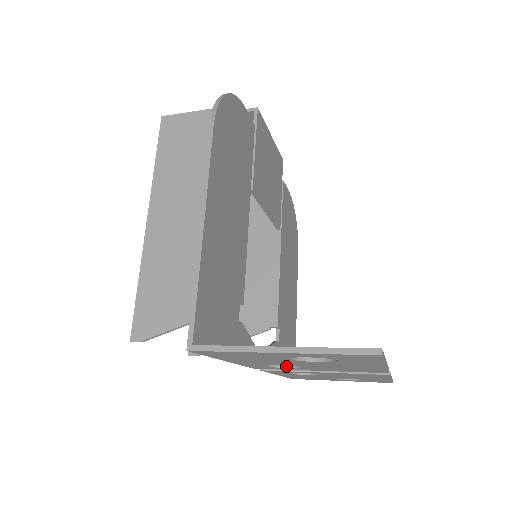
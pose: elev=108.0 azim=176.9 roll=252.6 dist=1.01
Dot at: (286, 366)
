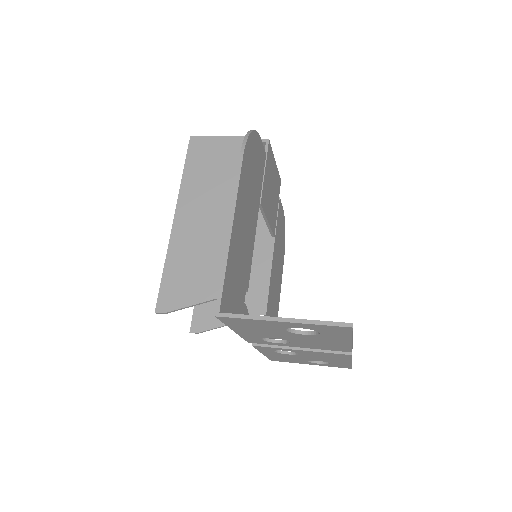
Dot at: (276, 341)
